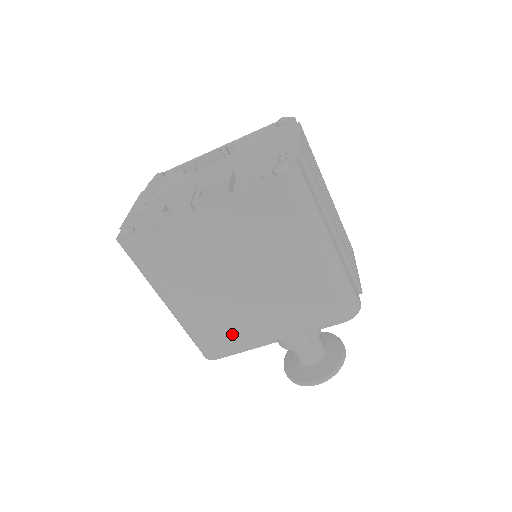
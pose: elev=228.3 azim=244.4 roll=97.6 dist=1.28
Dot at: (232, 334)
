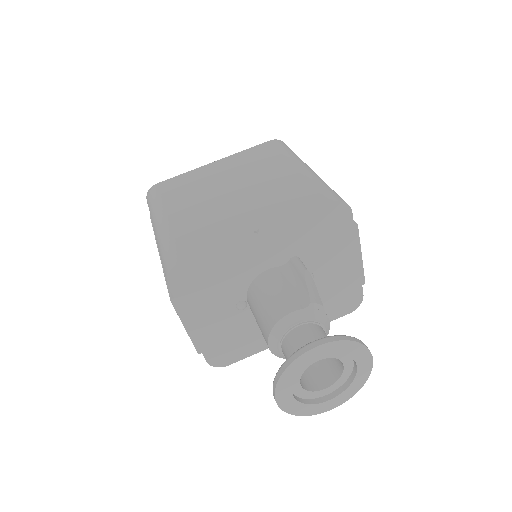
Dot at: (209, 232)
